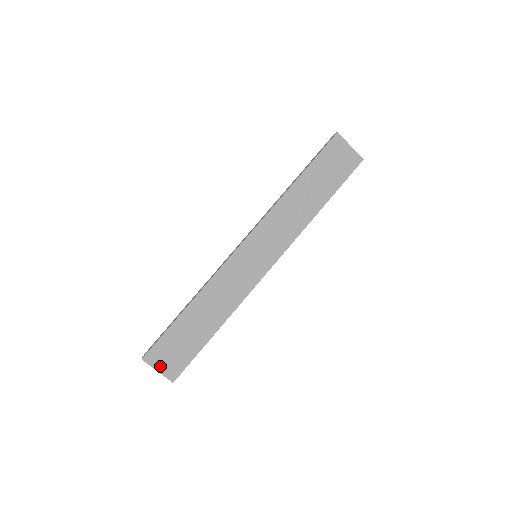
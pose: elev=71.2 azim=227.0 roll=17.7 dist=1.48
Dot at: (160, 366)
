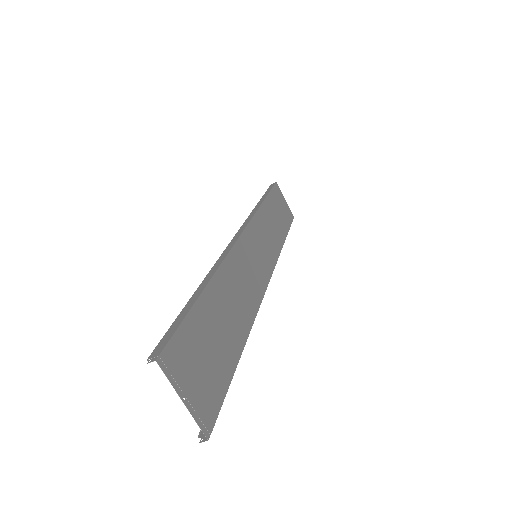
Dot at: (186, 389)
